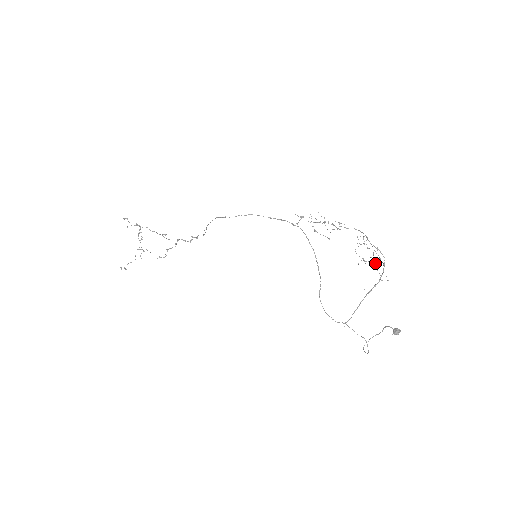
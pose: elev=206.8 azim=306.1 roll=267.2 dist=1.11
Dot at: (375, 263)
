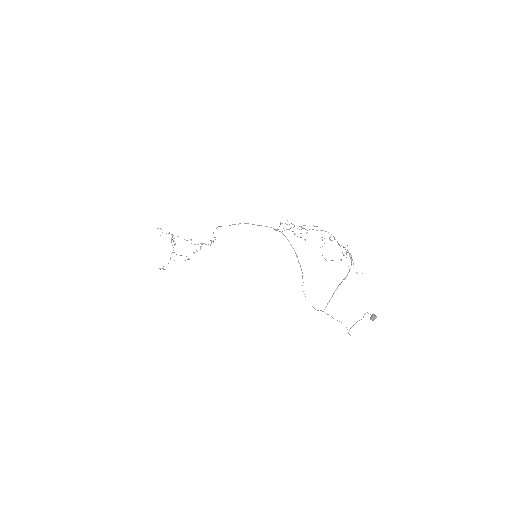
Dot at: occluded
